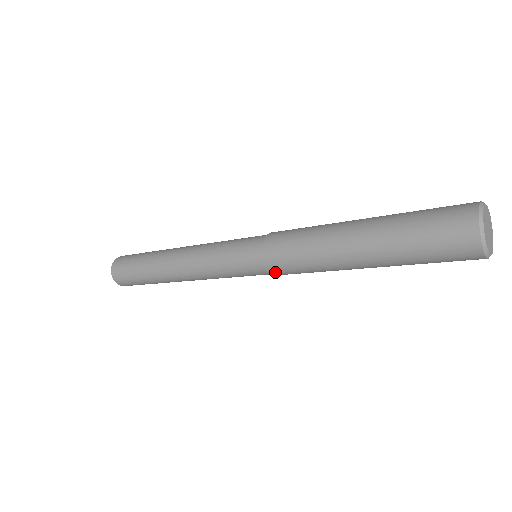
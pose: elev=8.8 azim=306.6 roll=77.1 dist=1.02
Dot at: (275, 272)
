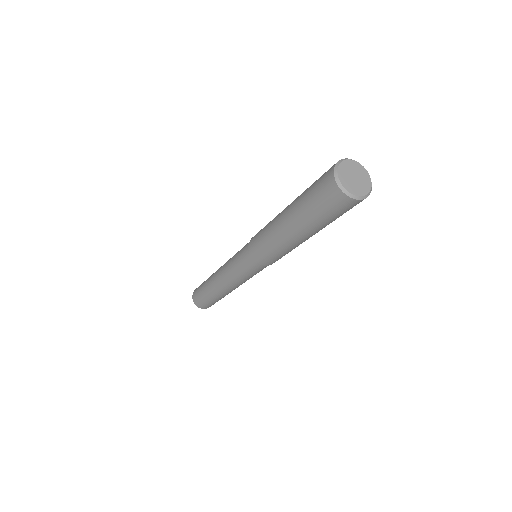
Dot at: (271, 264)
